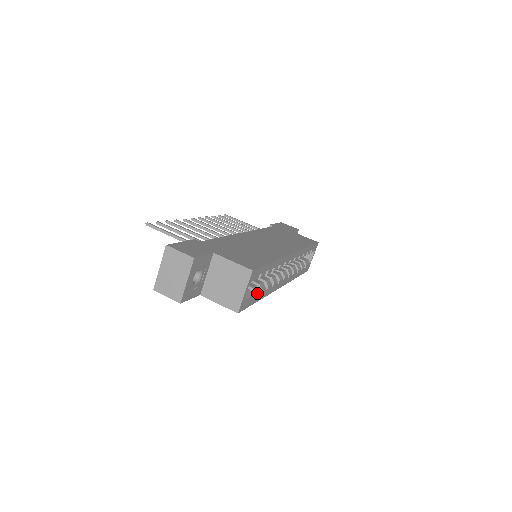
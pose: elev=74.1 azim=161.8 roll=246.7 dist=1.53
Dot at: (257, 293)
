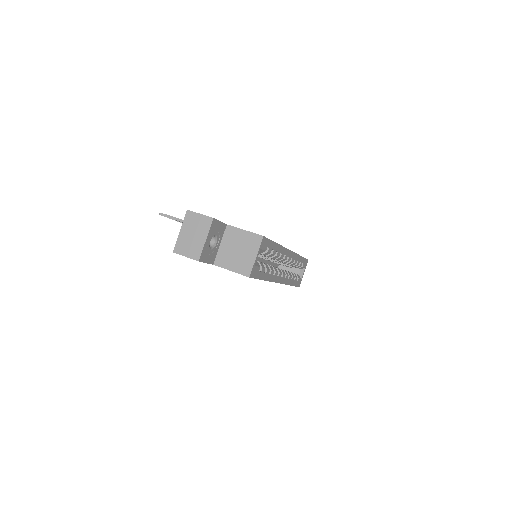
Dot at: (264, 269)
